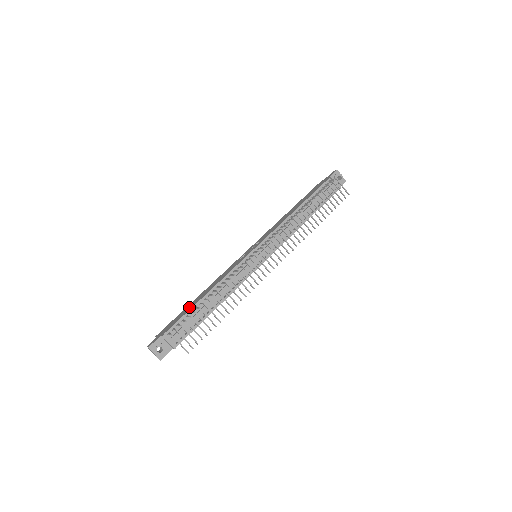
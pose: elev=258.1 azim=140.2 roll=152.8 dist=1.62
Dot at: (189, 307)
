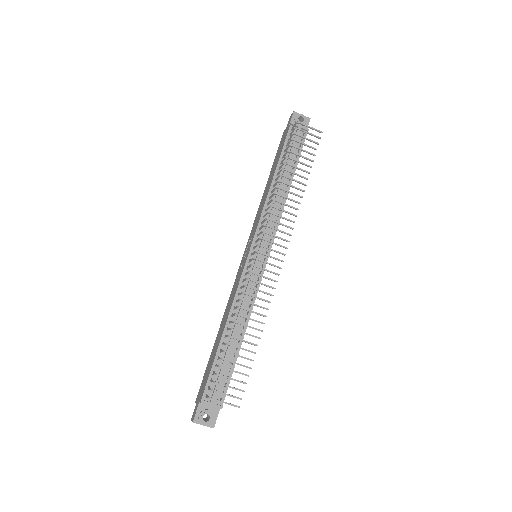
Dot at: (213, 352)
